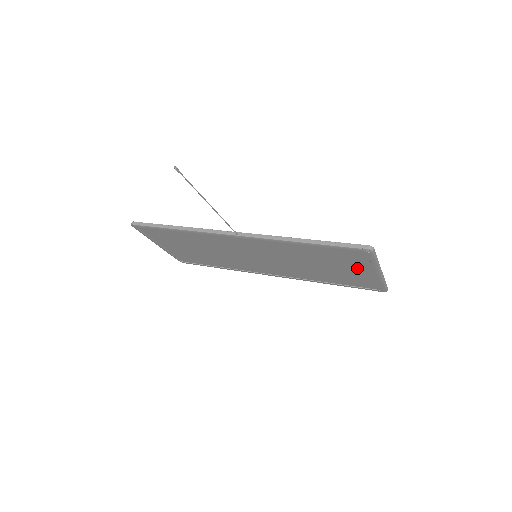
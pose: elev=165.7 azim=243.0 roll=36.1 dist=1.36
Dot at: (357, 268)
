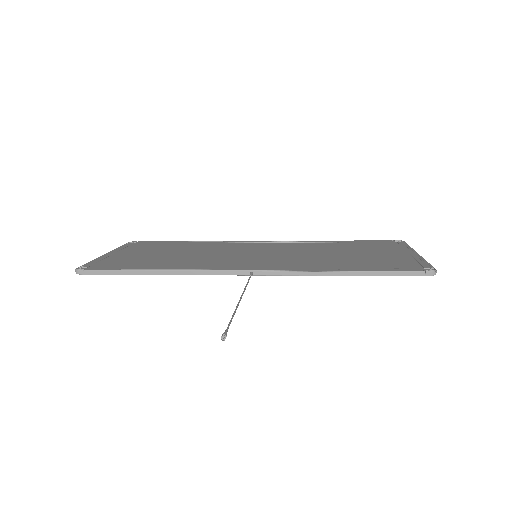
Dot at: occluded
